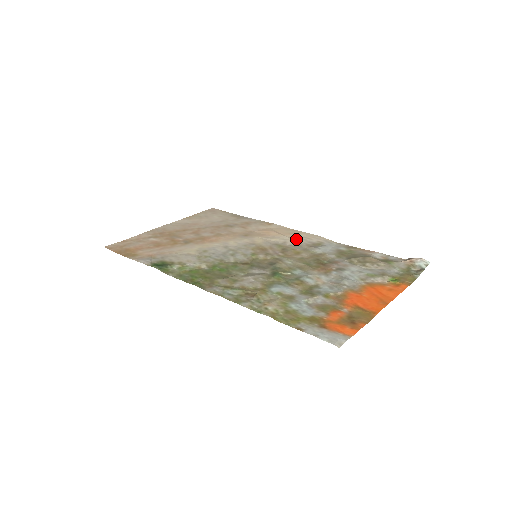
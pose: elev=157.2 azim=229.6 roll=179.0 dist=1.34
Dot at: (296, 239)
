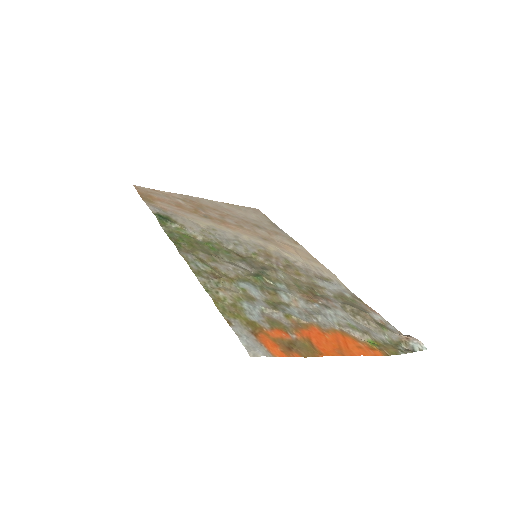
Dot at: (309, 265)
